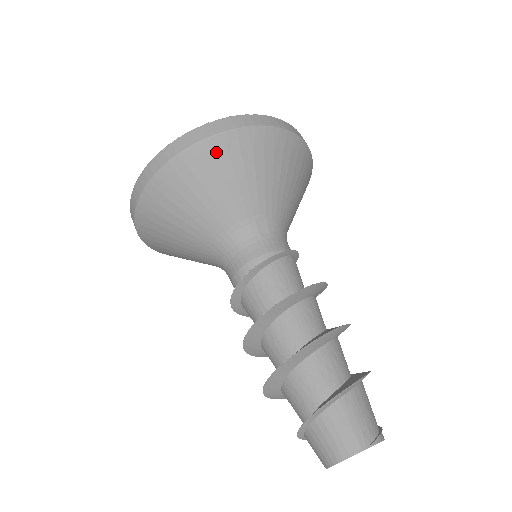
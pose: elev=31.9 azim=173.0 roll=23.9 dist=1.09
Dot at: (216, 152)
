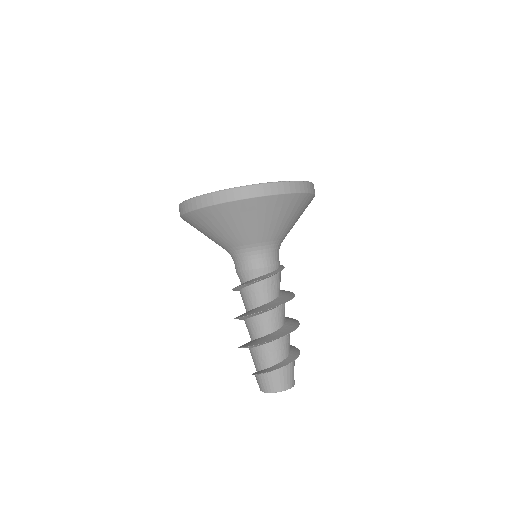
Dot at: (298, 201)
